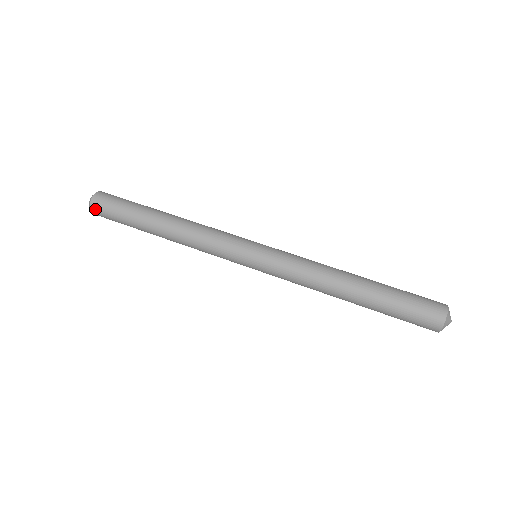
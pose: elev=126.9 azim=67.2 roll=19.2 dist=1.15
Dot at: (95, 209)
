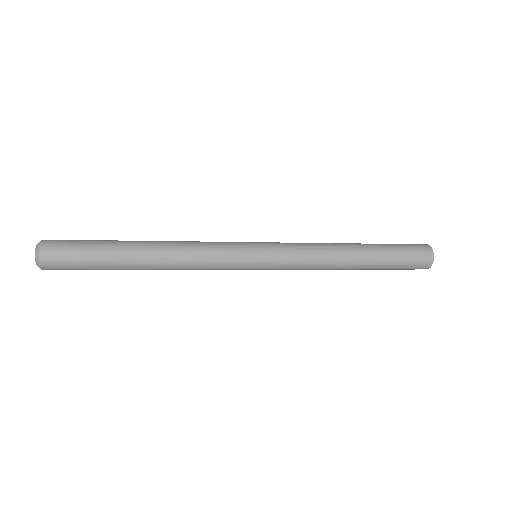
Dot at: (47, 254)
